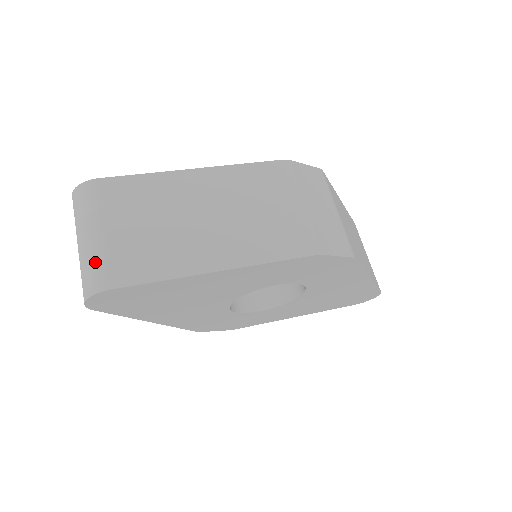
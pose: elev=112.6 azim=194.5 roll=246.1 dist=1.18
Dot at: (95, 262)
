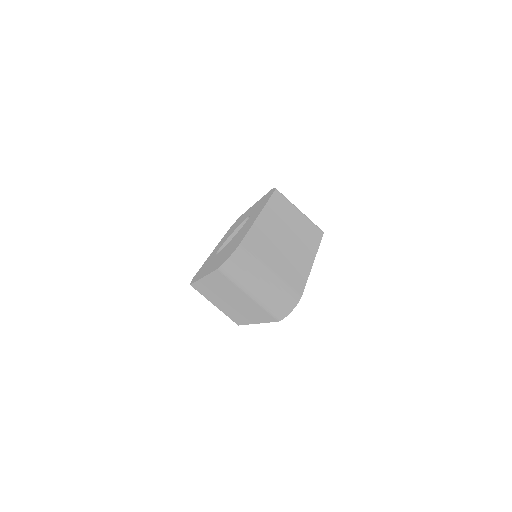
Dot at: (283, 289)
